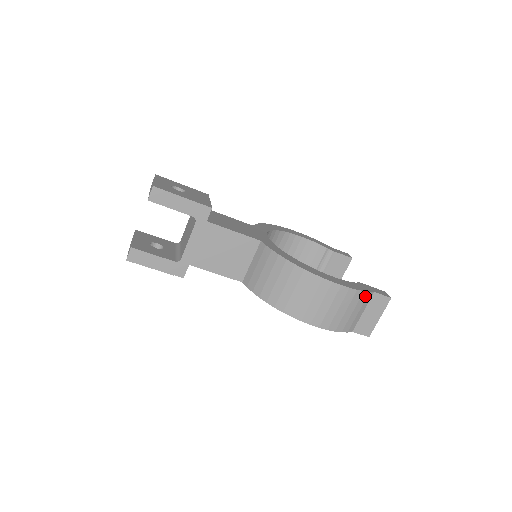
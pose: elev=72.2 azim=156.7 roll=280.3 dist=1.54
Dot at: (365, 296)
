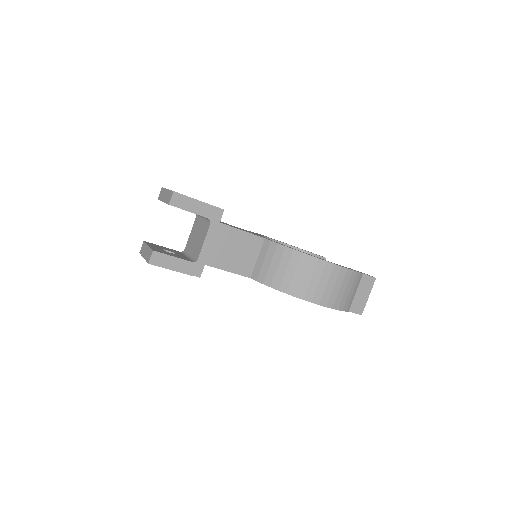
Dot at: (358, 276)
